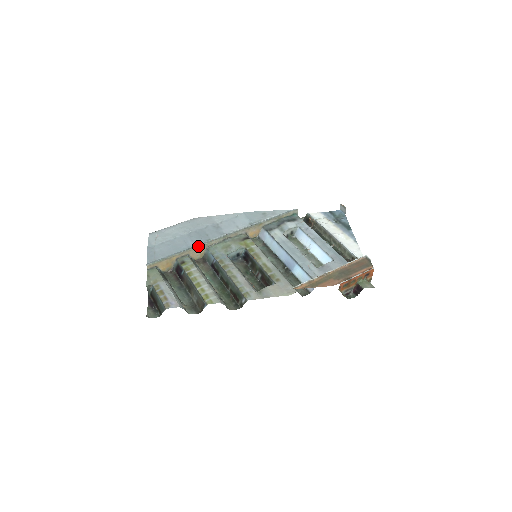
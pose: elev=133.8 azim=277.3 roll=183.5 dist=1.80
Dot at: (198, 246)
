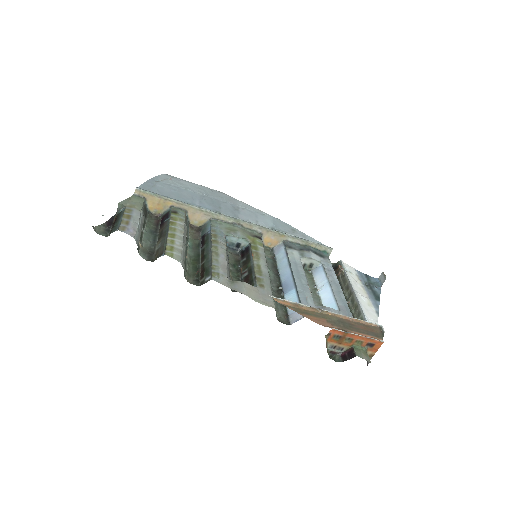
Dot at: (203, 209)
